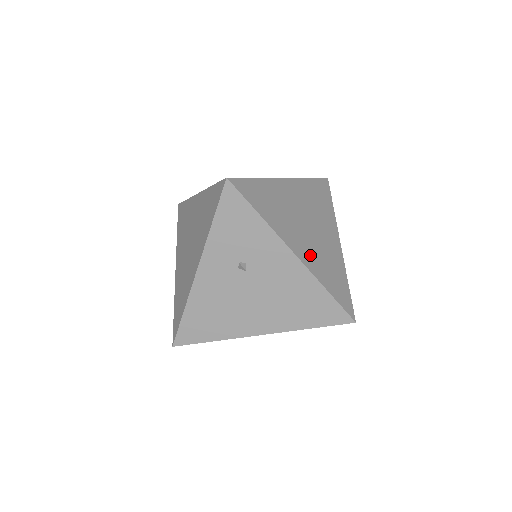
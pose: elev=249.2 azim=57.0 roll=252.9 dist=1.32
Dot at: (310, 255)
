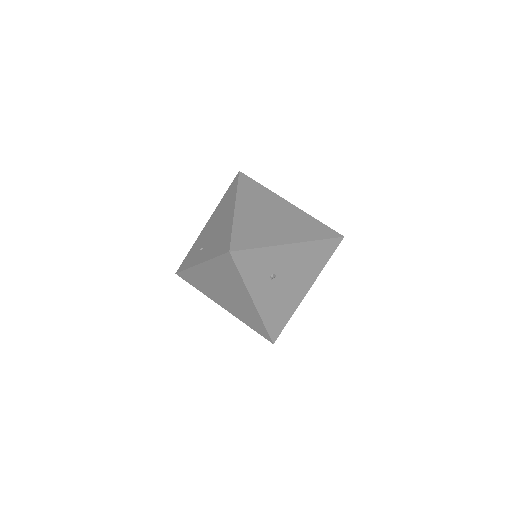
Dot at: (294, 233)
